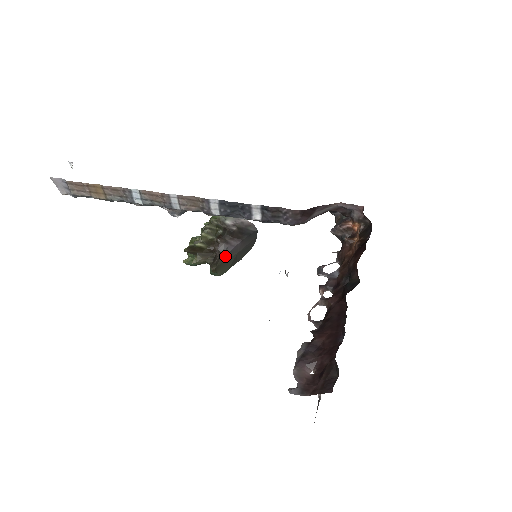
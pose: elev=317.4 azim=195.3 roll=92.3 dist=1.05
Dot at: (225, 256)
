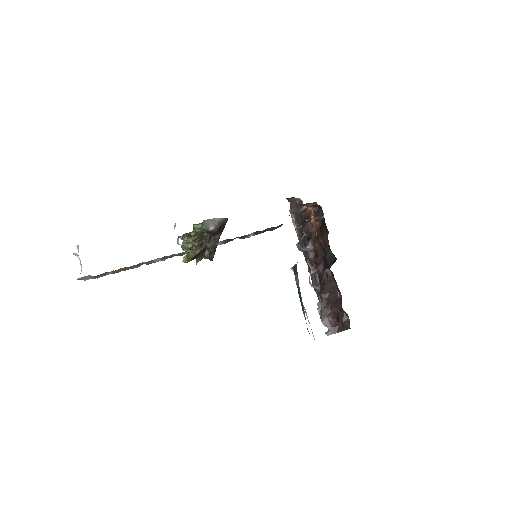
Dot at: (215, 248)
